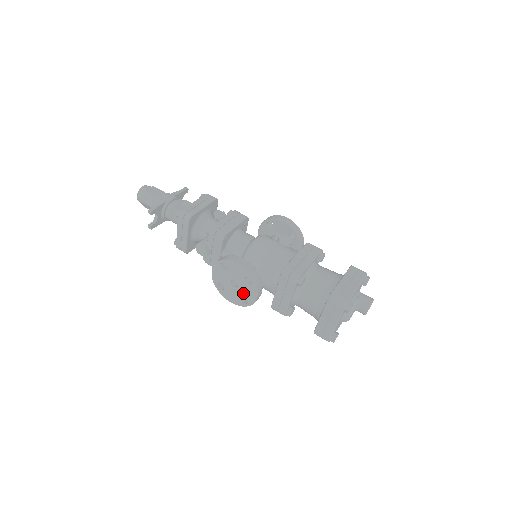
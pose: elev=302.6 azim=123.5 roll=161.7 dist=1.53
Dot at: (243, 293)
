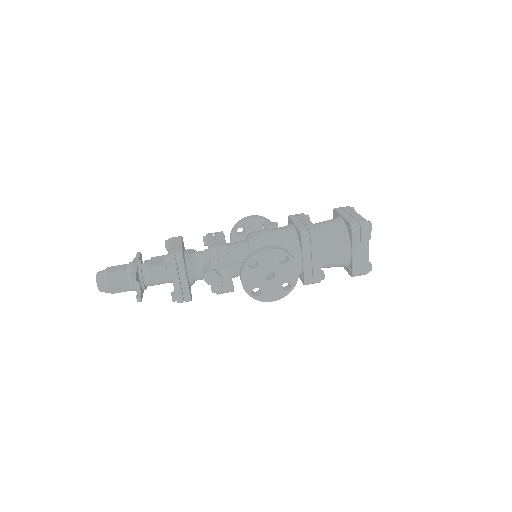
Dot at: (283, 279)
